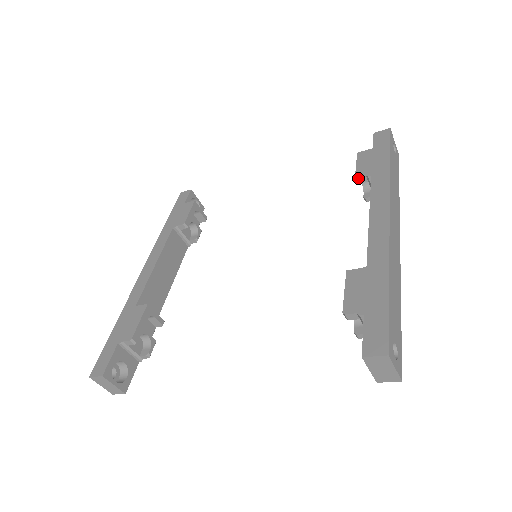
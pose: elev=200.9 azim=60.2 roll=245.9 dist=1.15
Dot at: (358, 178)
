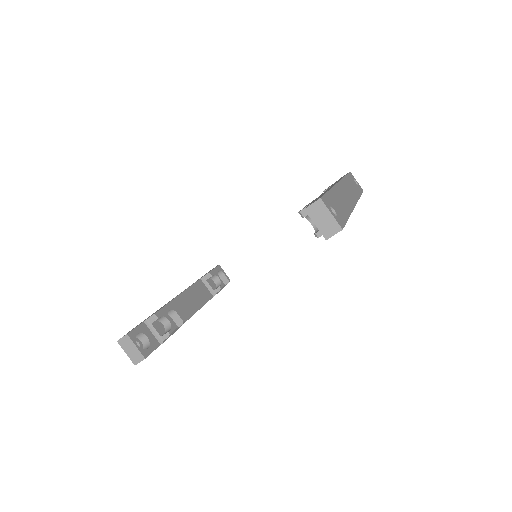
Dot at: occluded
